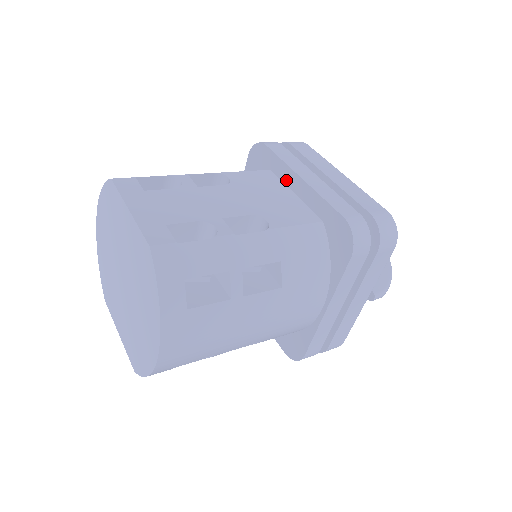
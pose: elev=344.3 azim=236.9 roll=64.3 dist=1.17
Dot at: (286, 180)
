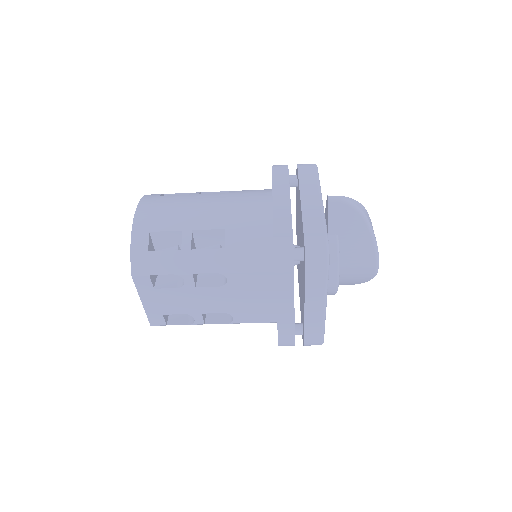
Dot at: occluded
